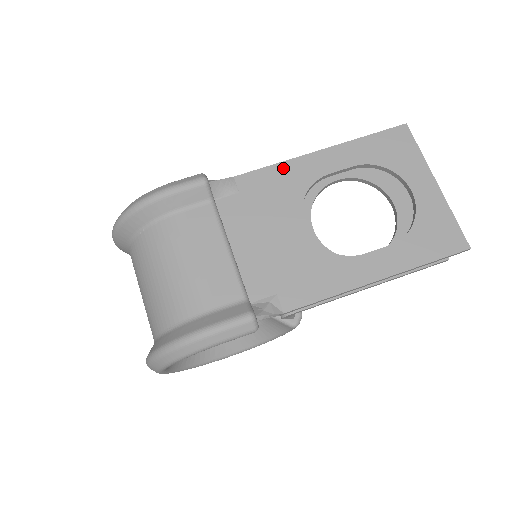
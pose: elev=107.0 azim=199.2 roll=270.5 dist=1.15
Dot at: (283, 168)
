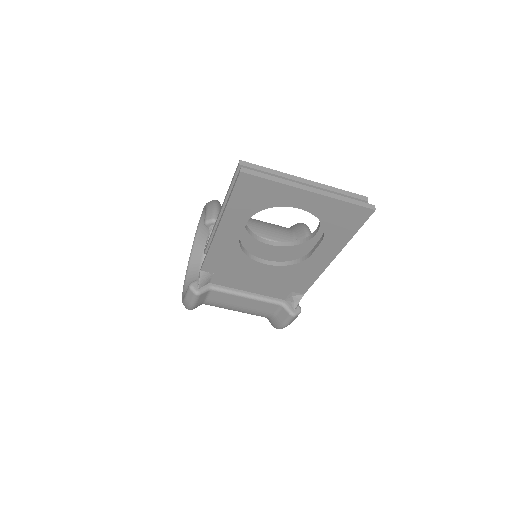
Dot at: (214, 251)
